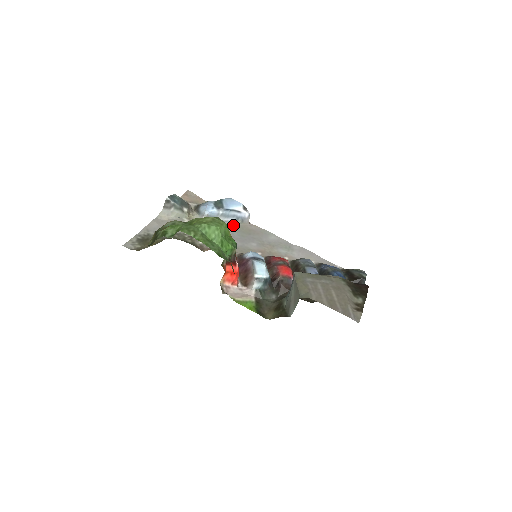
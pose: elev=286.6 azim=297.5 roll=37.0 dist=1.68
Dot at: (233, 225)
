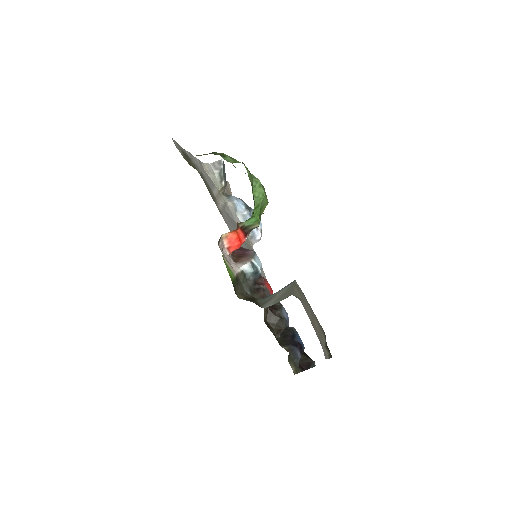
Dot at: occluded
